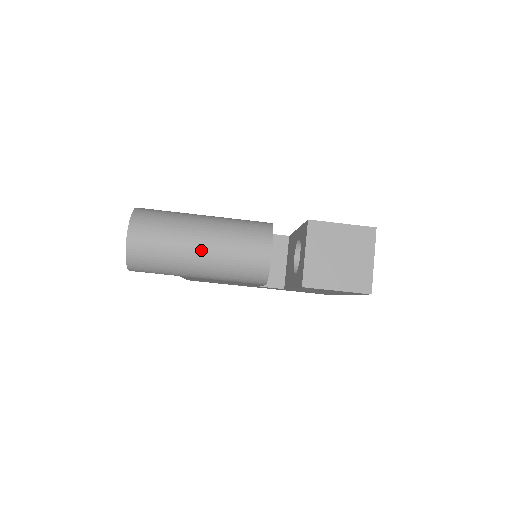
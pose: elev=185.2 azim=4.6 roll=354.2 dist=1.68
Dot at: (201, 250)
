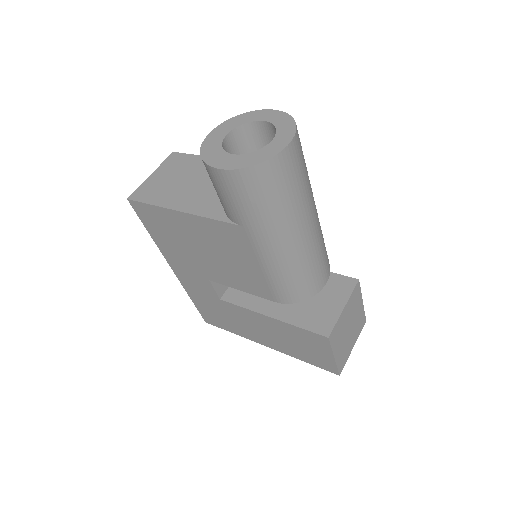
Dot at: (307, 231)
